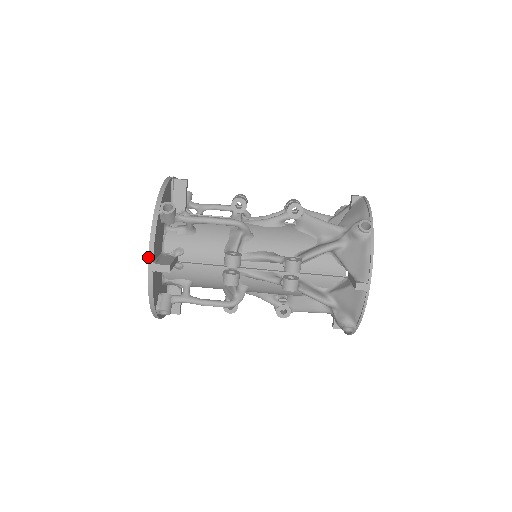
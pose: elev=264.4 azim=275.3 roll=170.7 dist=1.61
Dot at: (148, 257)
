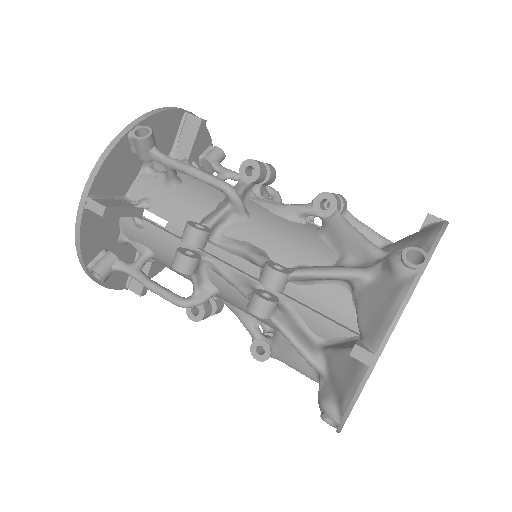
Dot at: occluded
